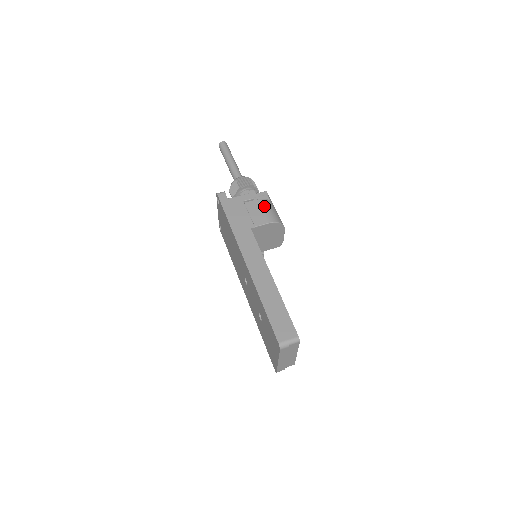
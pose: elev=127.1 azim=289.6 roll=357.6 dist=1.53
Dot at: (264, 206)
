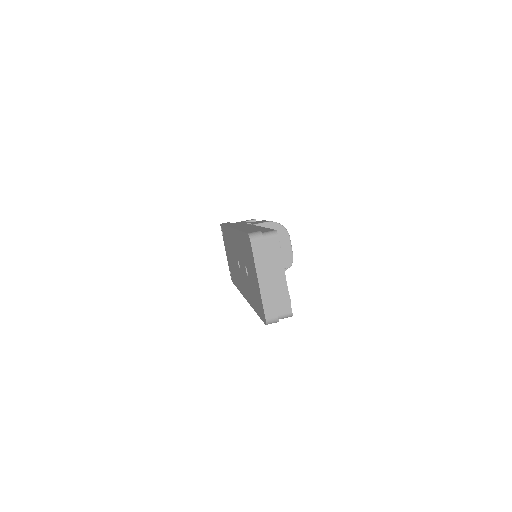
Dot at: occluded
